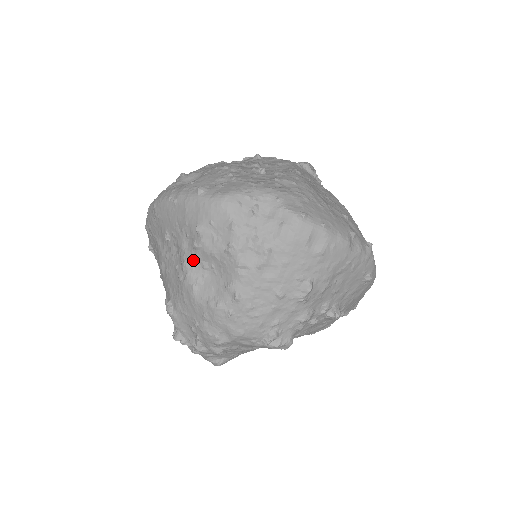
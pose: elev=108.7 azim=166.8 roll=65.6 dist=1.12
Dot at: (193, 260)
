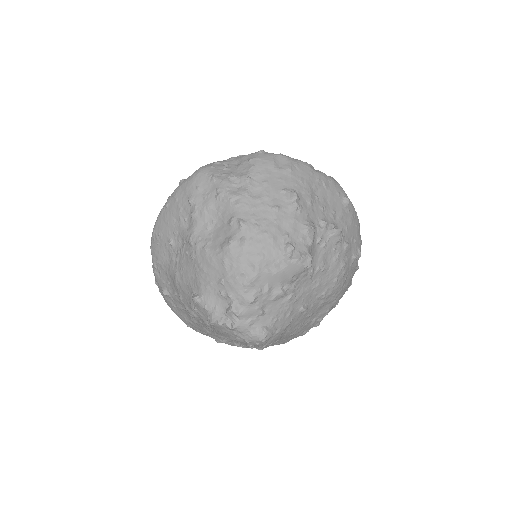
Dot at: (196, 230)
